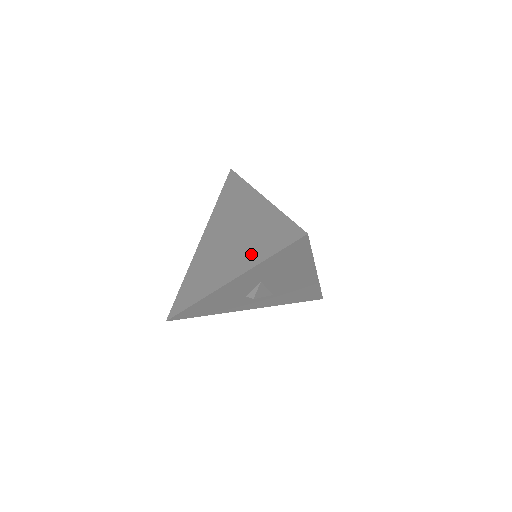
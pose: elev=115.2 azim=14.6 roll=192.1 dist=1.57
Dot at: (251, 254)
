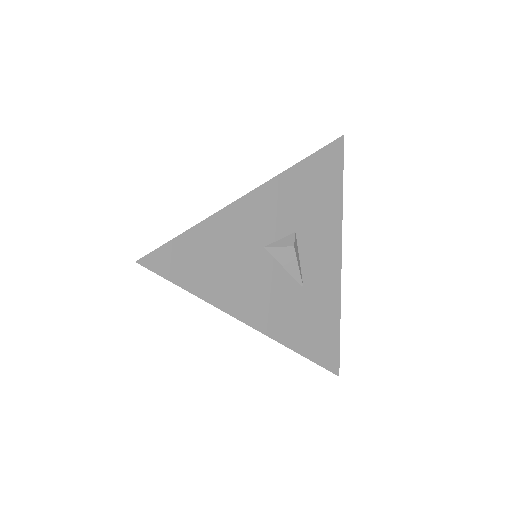
Dot at: occluded
